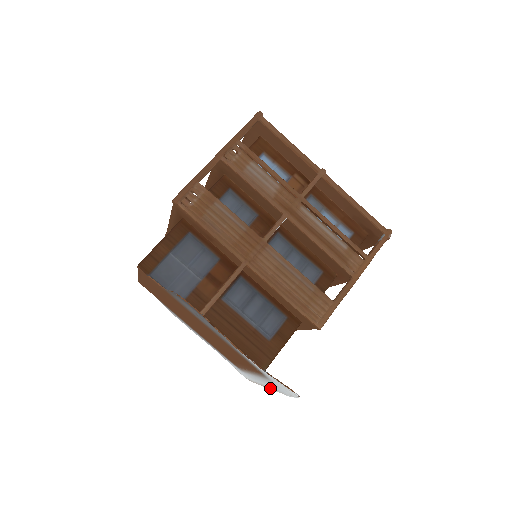
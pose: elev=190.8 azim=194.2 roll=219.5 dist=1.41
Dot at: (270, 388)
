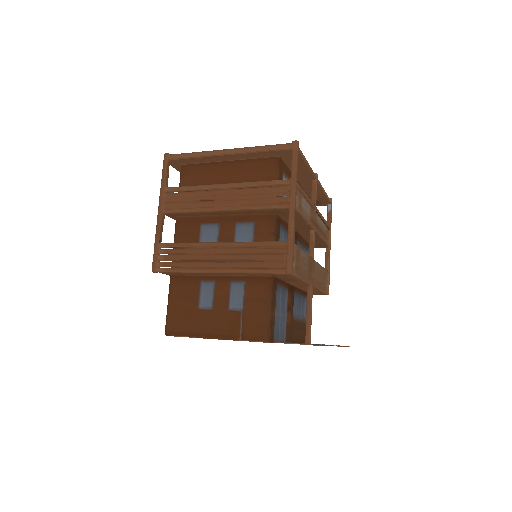
Dot at: occluded
